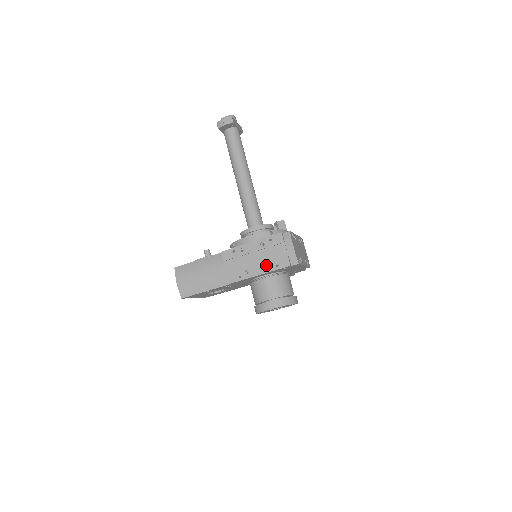
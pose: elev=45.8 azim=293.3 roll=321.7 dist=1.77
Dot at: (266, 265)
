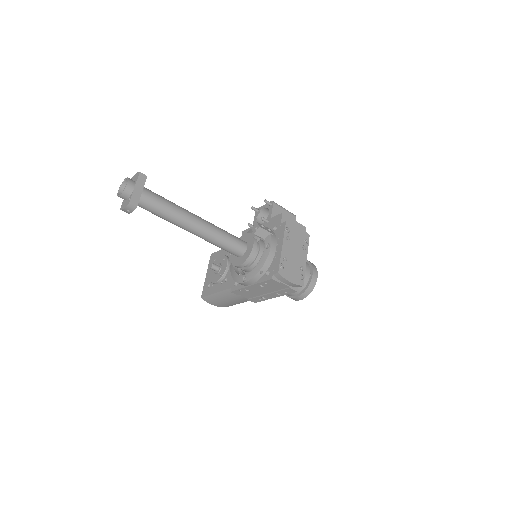
Dot at: (276, 293)
